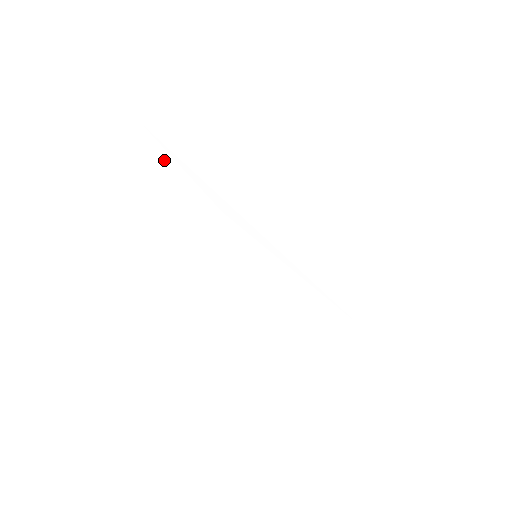
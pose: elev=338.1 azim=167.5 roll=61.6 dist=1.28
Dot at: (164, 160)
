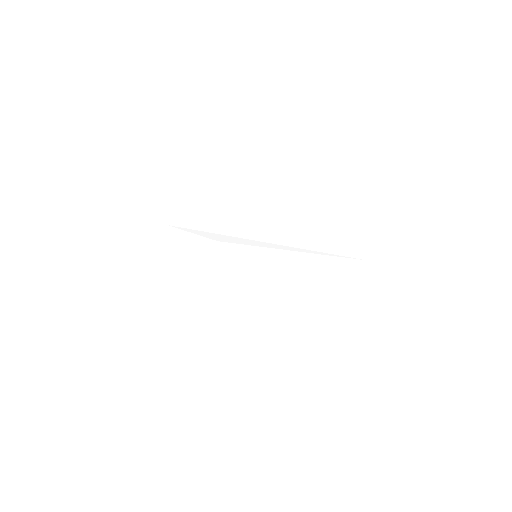
Dot at: (183, 235)
